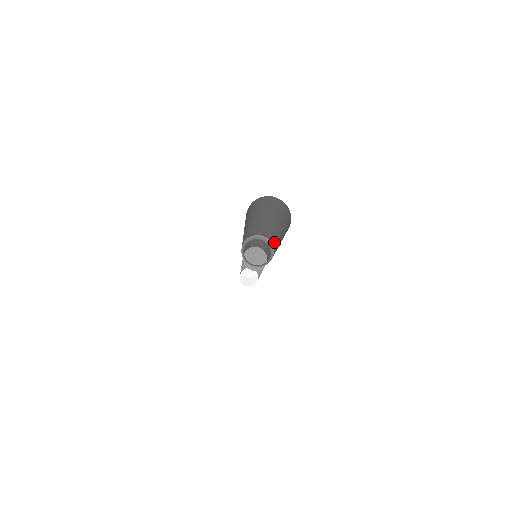
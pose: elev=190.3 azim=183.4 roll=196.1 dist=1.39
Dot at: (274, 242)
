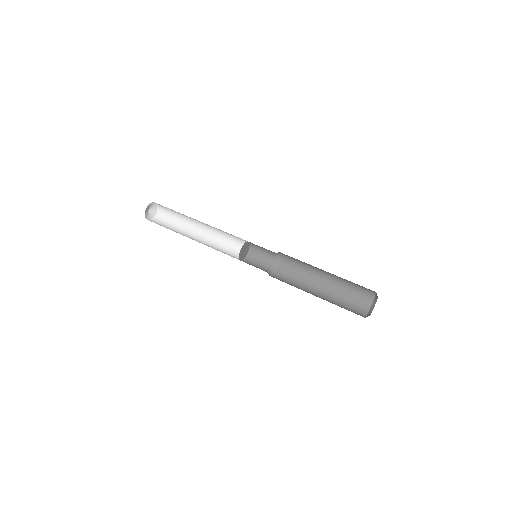
Dot at: occluded
